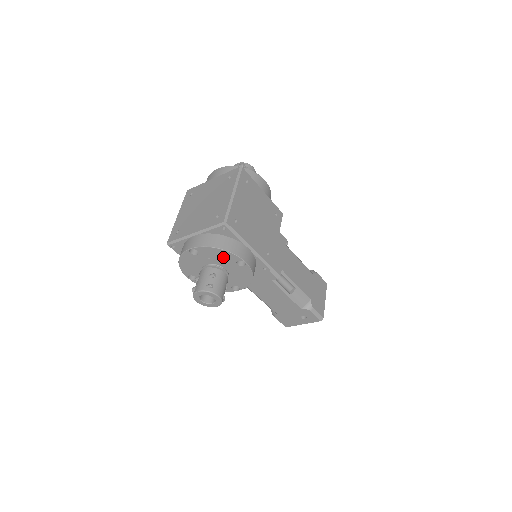
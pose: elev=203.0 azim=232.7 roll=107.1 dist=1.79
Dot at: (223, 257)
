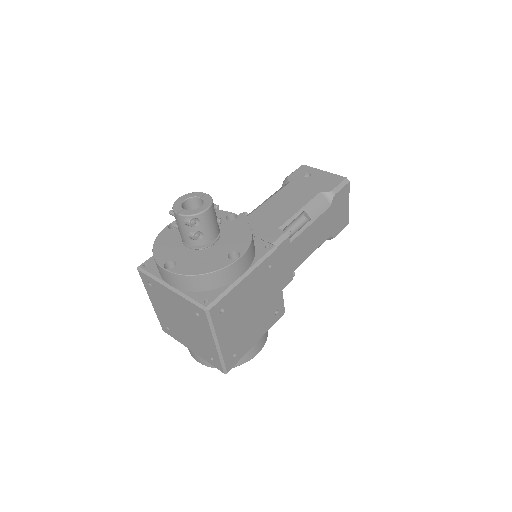
Dot at: occluded
